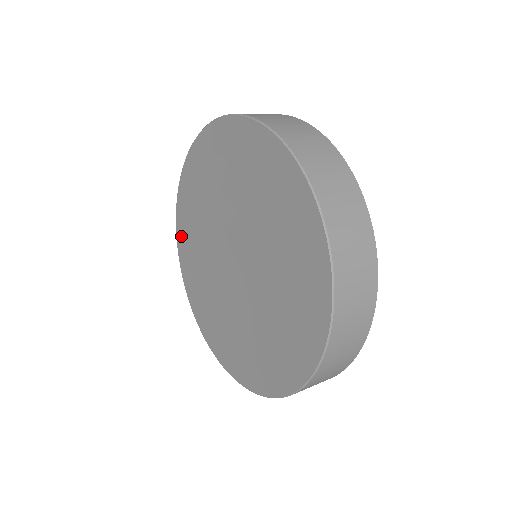
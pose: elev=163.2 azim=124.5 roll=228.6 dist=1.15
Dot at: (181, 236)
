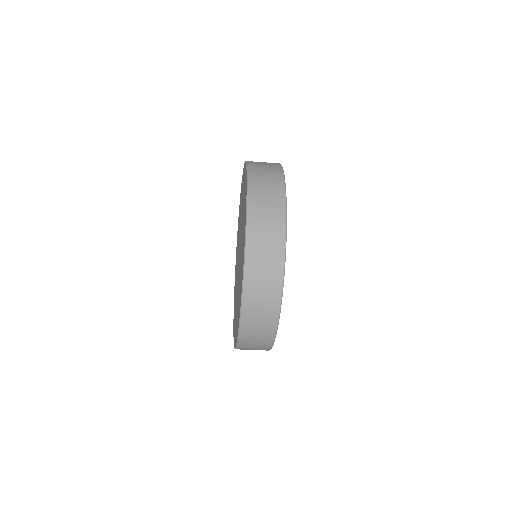
Dot at: occluded
